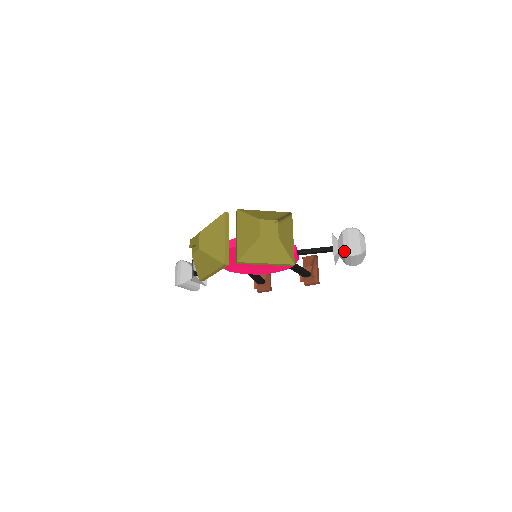
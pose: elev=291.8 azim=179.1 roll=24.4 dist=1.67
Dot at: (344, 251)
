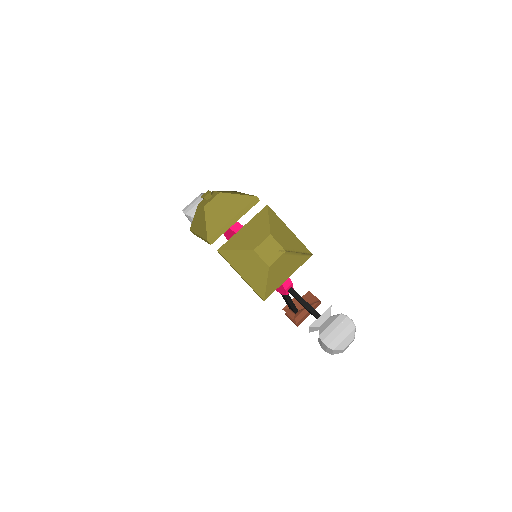
Dot at: (322, 332)
